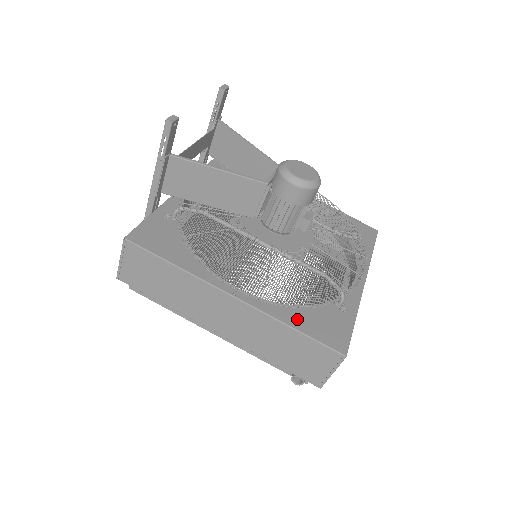
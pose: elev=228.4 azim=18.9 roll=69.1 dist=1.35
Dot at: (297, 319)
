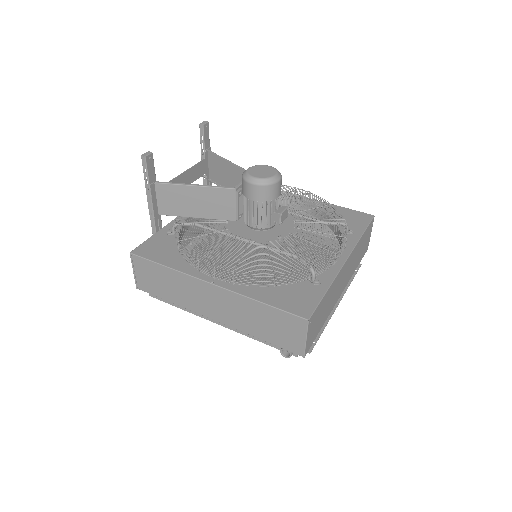
Dot at: (267, 295)
